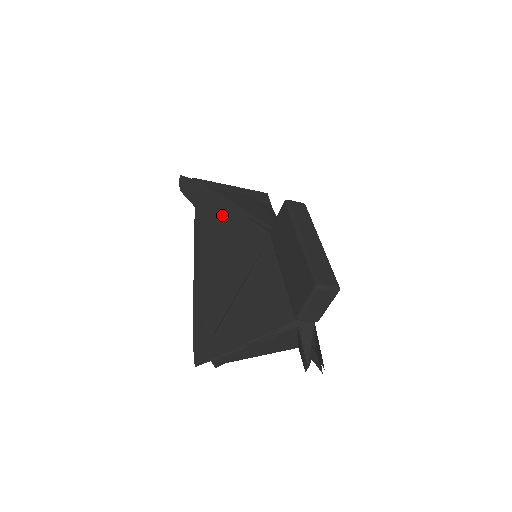
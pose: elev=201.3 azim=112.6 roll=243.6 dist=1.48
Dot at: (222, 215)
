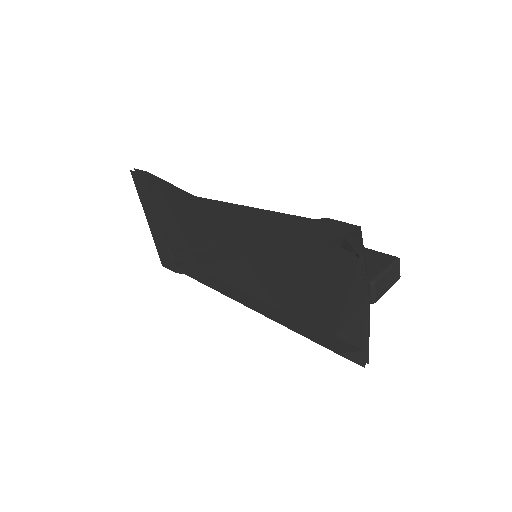
Dot at: occluded
